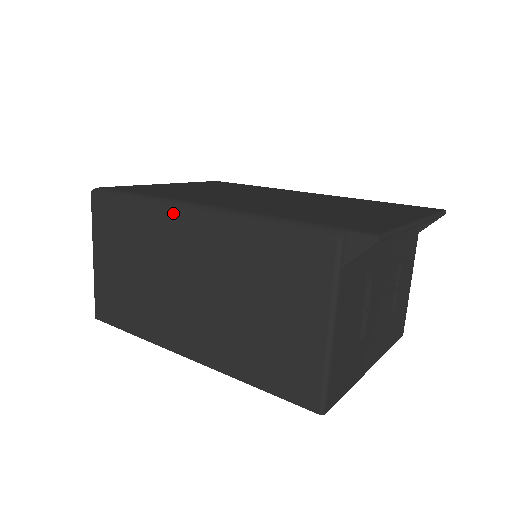
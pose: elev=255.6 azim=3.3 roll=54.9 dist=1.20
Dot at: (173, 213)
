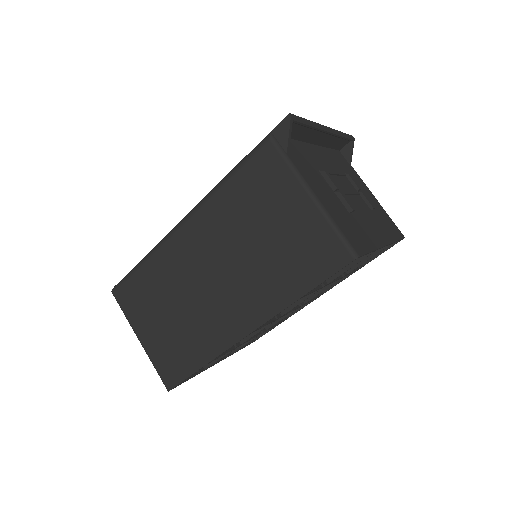
Dot at: (171, 239)
